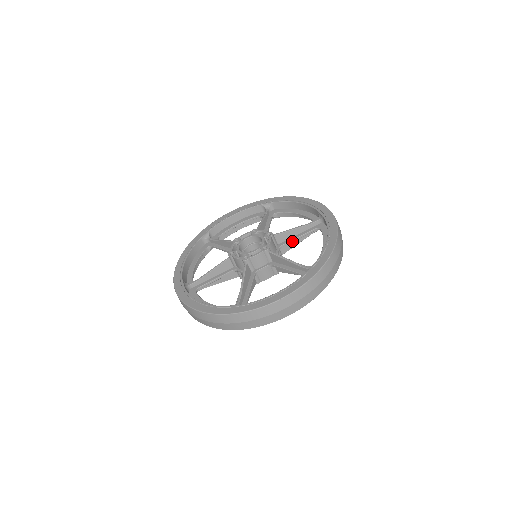
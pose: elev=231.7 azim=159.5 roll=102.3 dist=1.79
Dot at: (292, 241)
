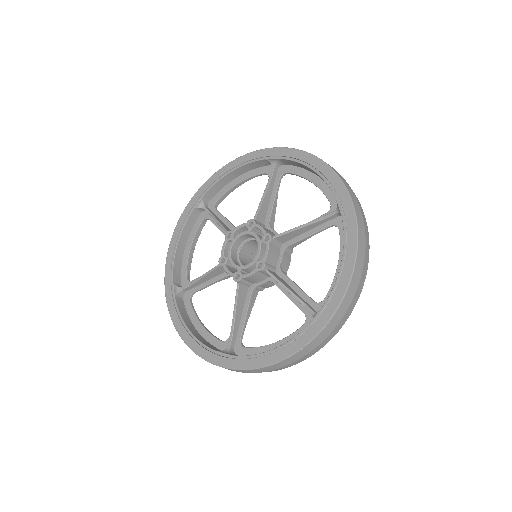
Dot at: (300, 241)
